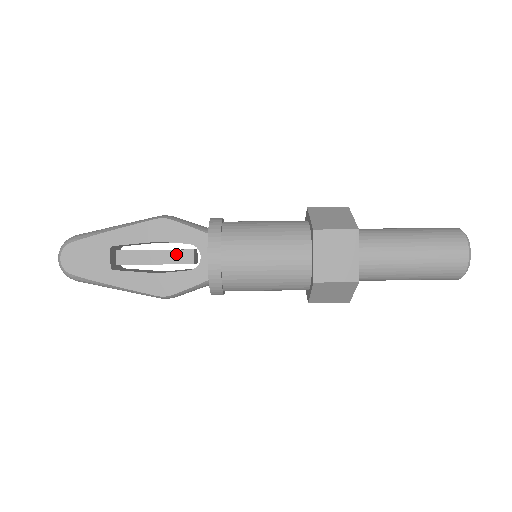
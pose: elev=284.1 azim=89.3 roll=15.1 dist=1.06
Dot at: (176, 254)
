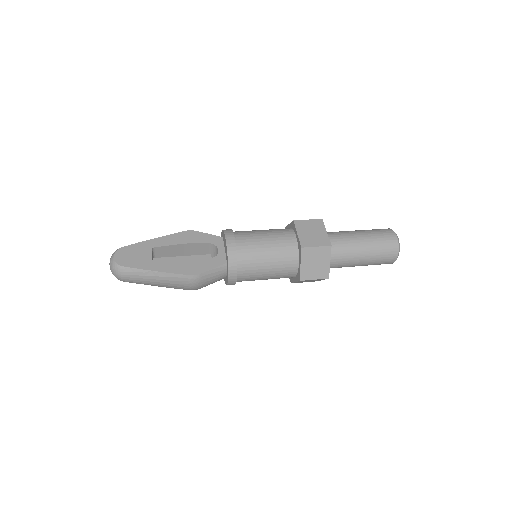
Dot at: (198, 258)
